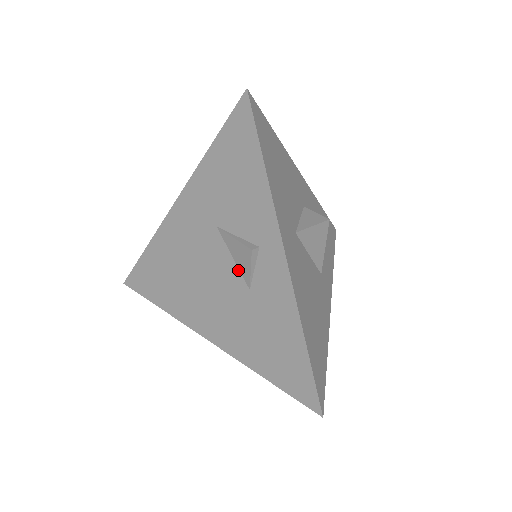
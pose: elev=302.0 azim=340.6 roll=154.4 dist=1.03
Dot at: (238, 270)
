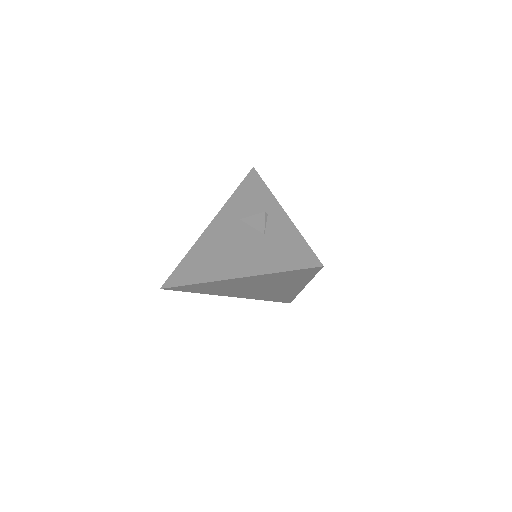
Dot at: (256, 230)
